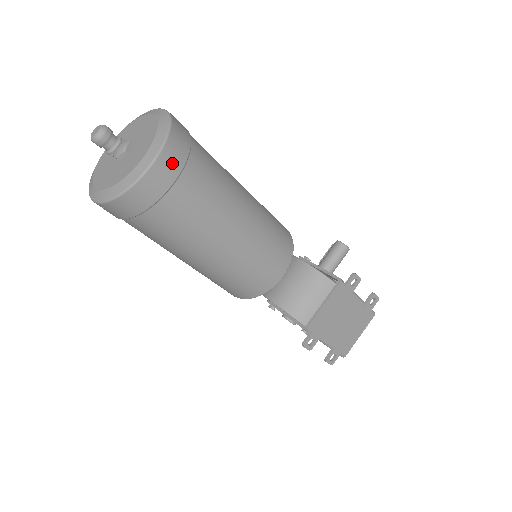
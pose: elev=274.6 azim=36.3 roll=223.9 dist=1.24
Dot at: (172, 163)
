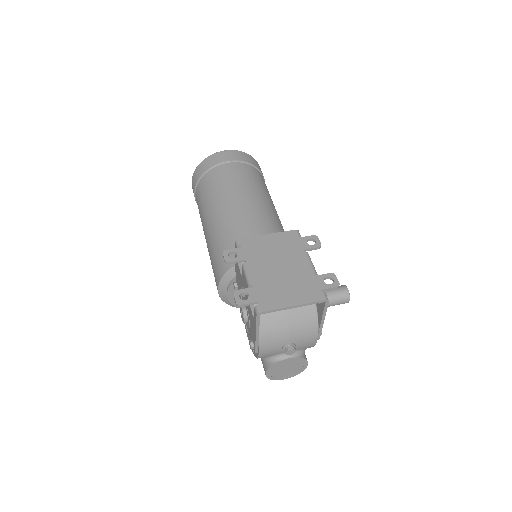
Dot at: (238, 156)
